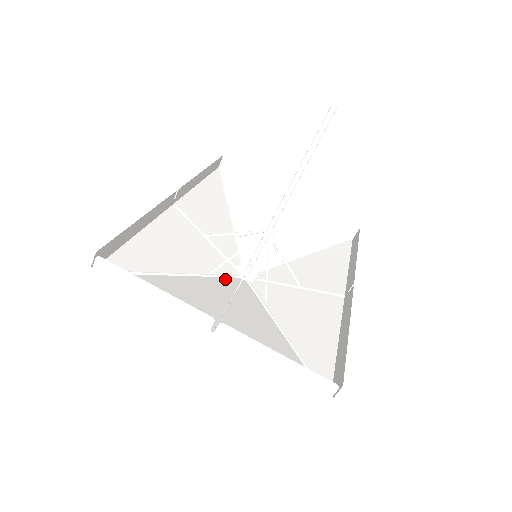
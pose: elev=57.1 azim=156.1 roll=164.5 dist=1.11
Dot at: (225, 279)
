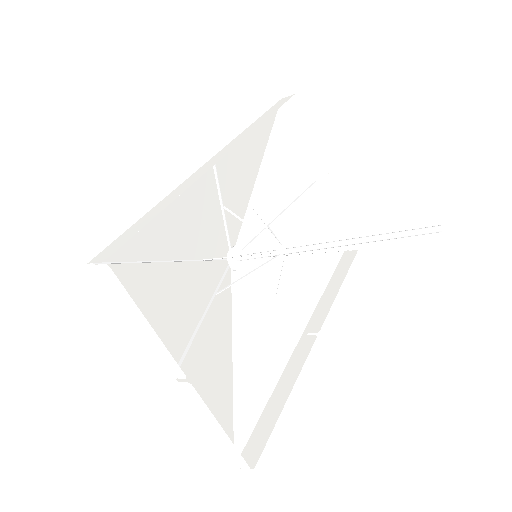
Dot at: (214, 264)
